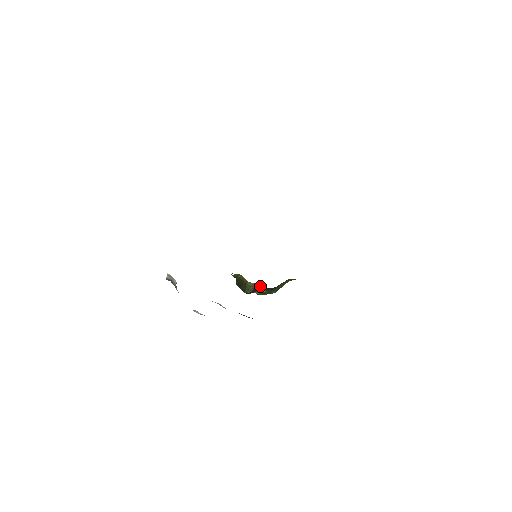
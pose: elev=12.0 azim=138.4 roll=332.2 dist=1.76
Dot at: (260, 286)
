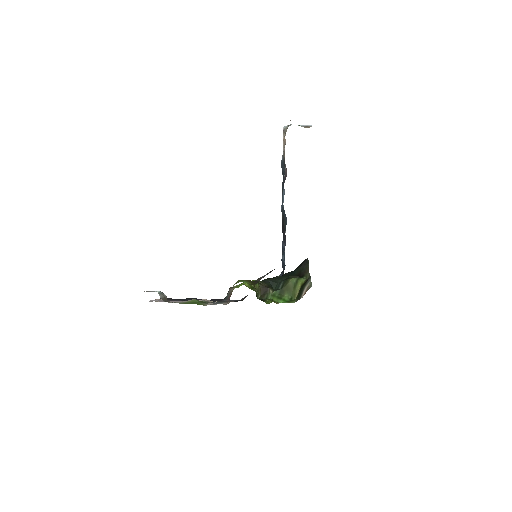
Dot at: (265, 286)
